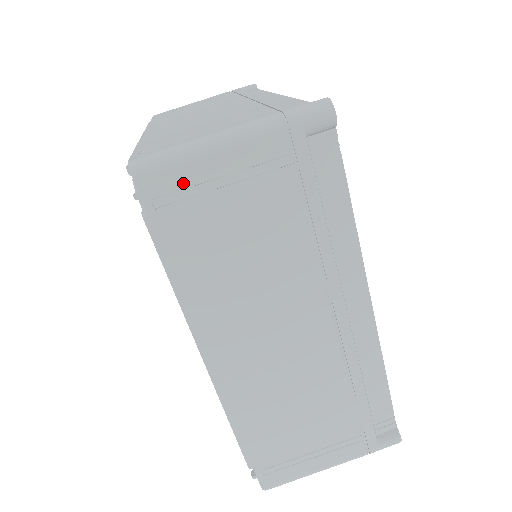
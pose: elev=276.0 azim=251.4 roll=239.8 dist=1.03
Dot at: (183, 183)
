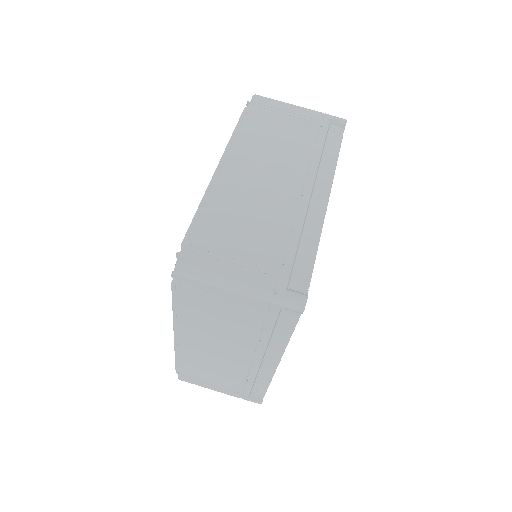
Dot at: (271, 105)
